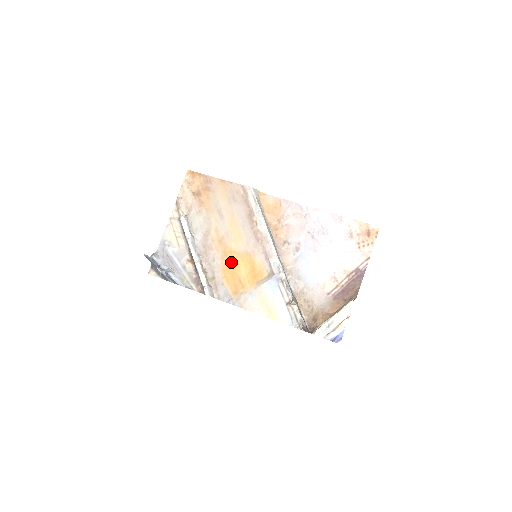
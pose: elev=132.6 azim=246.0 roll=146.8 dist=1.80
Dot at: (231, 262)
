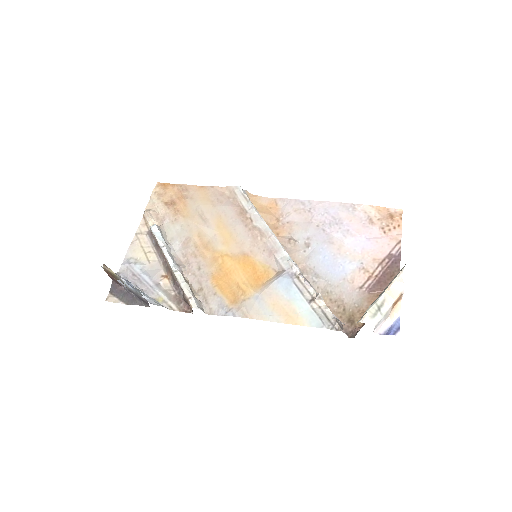
Dot at: (223, 267)
